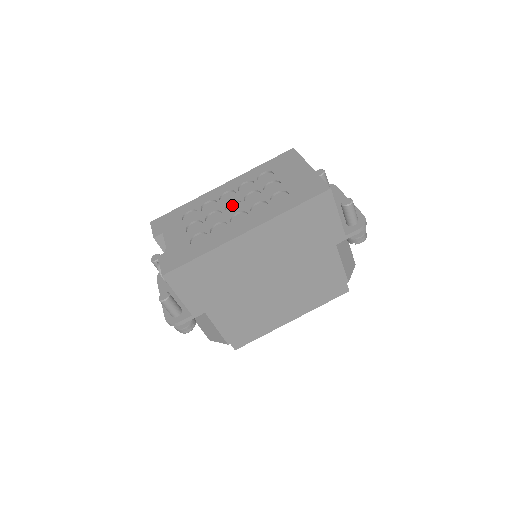
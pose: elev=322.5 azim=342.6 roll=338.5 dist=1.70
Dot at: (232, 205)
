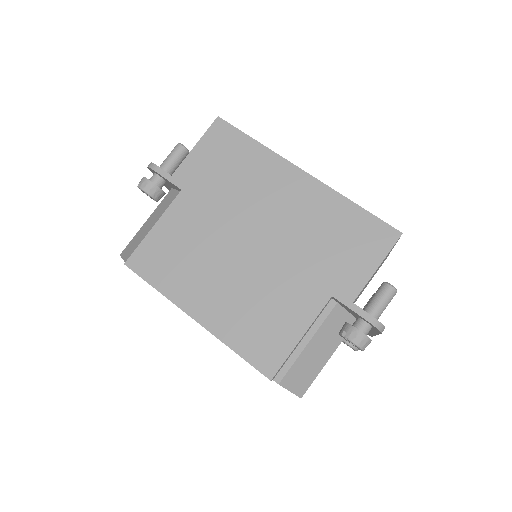
Dot at: occluded
